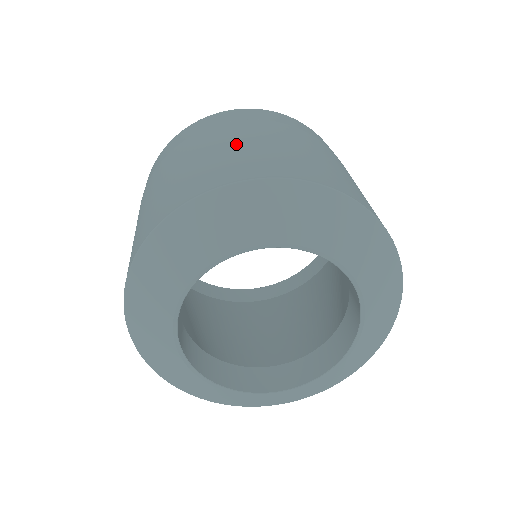
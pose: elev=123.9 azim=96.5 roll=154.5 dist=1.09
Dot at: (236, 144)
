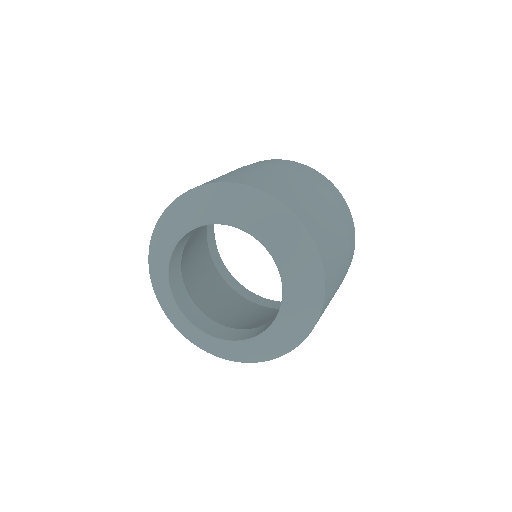
Dot at: (262, 172)
